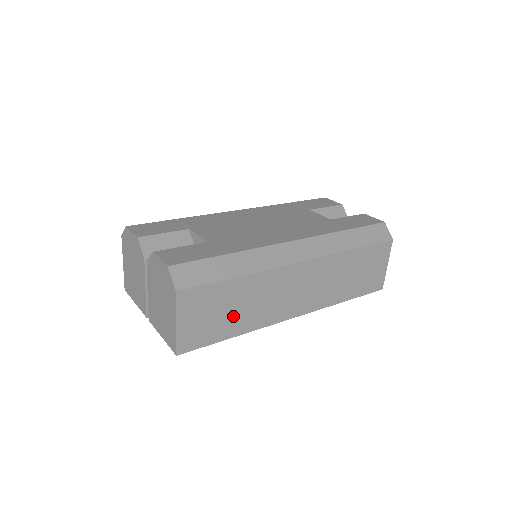
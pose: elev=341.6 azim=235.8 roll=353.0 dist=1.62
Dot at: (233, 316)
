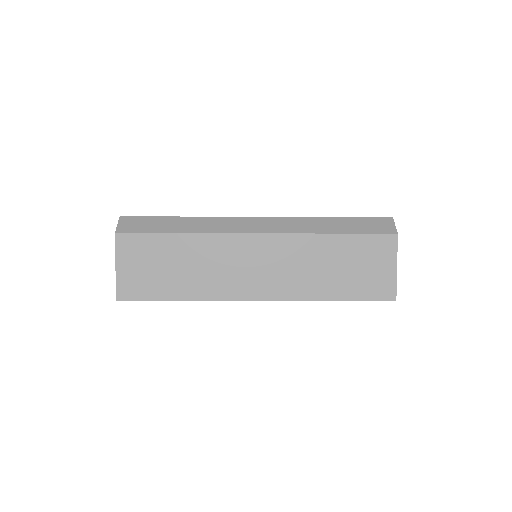
Dot at: (176, 275)
